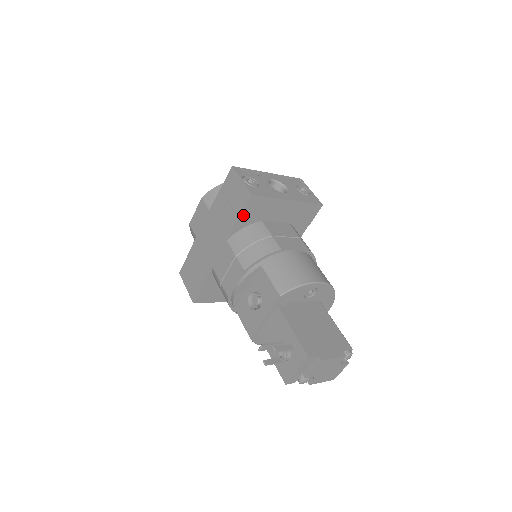
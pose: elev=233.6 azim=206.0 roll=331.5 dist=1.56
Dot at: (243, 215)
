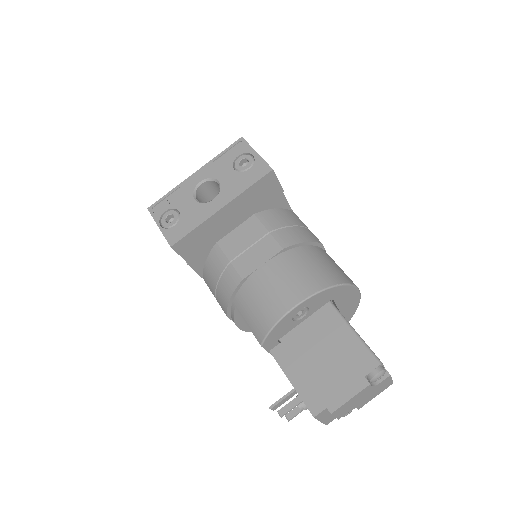
Dot at: (188, 259)
